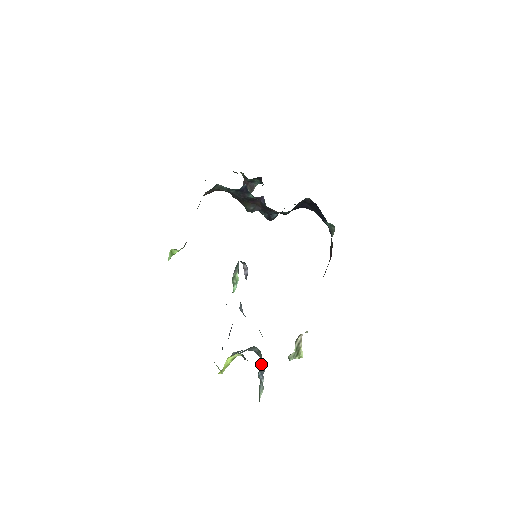
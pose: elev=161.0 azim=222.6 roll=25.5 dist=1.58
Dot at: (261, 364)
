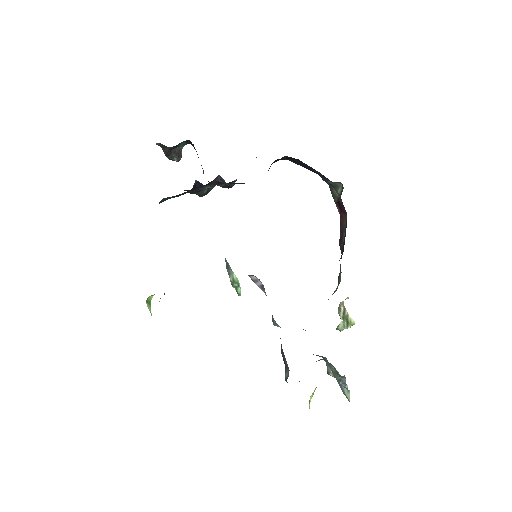
Dot at: (340, 376)
